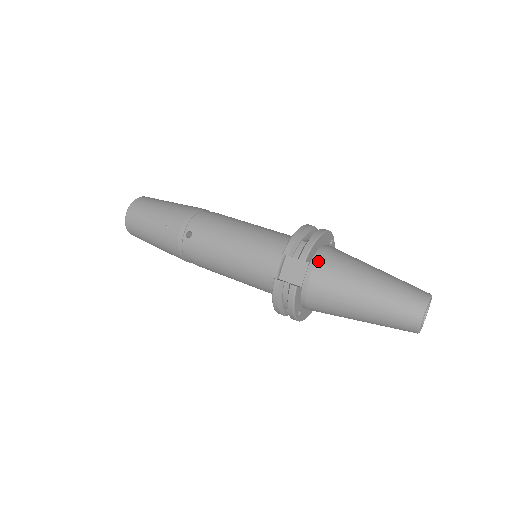
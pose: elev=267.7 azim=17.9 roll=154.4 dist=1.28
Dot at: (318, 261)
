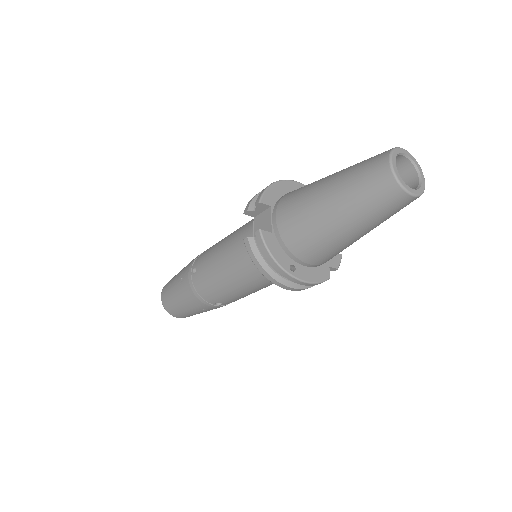
Dot at: (280, 201)
